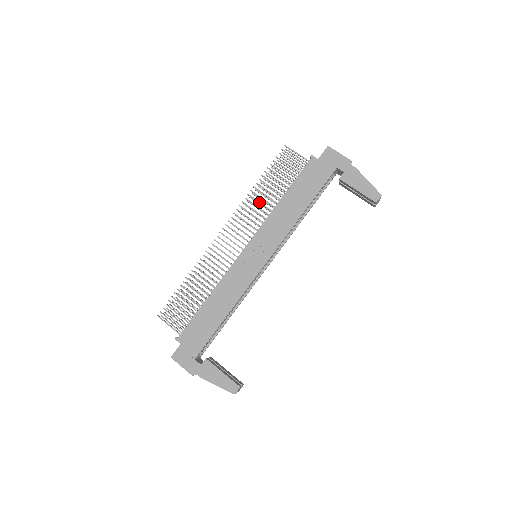
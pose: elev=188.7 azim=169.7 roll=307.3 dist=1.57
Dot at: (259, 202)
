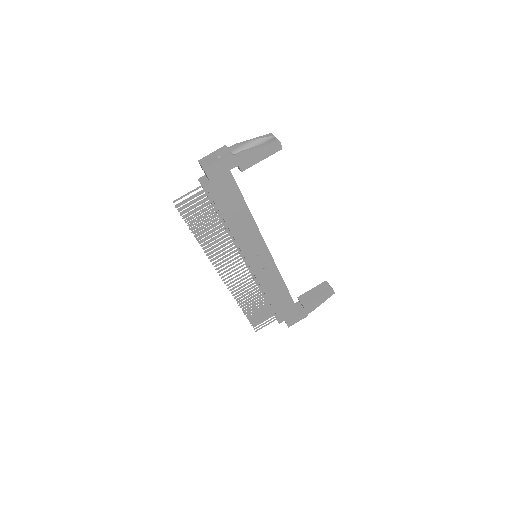
Dot at: occluded
